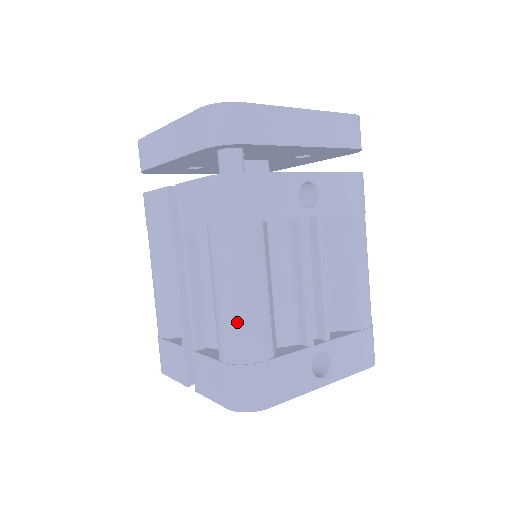
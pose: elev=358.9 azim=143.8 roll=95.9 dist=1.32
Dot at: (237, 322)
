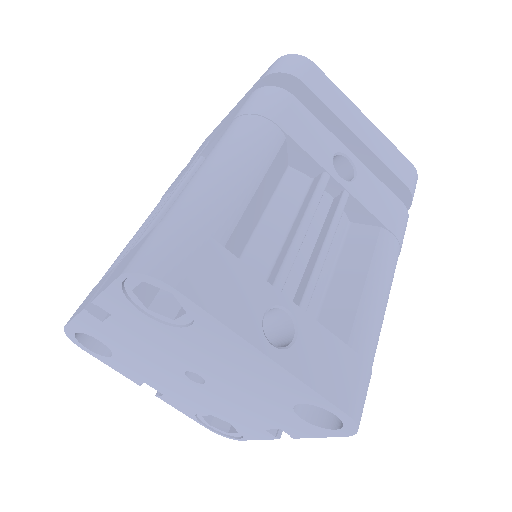
Dot at: (204, 183)
